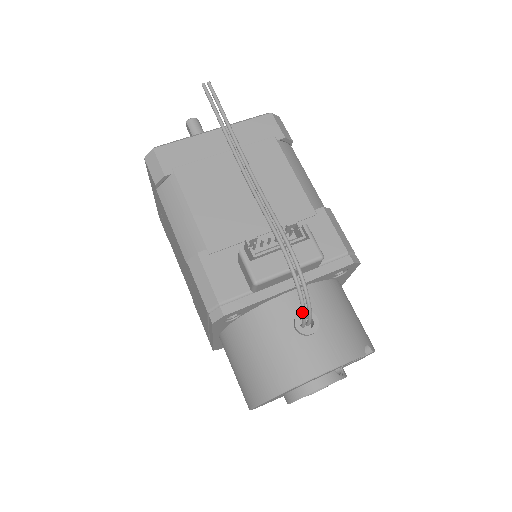
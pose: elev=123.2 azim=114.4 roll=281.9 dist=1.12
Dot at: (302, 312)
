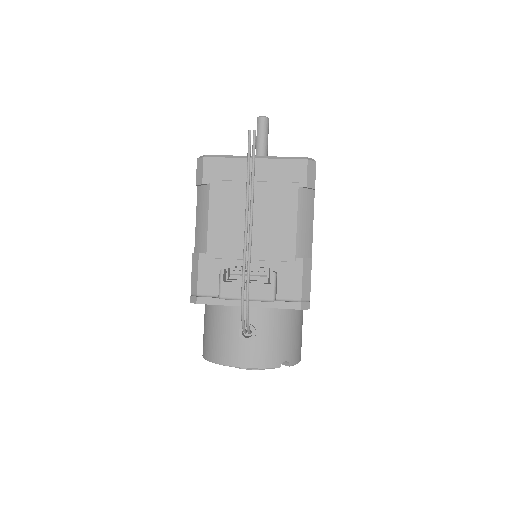
Dot at: occluded
